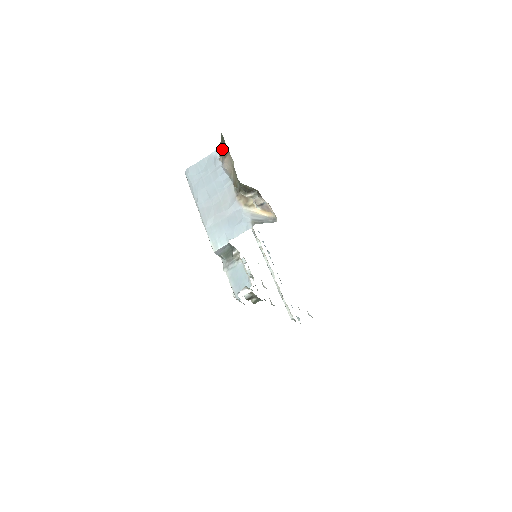
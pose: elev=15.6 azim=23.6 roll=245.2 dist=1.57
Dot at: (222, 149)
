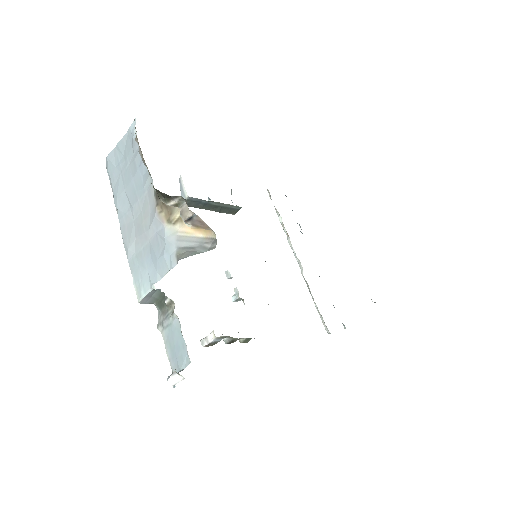
Dot at: occluded
